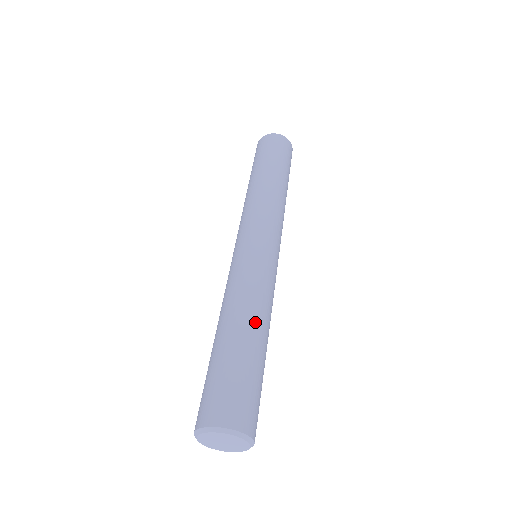
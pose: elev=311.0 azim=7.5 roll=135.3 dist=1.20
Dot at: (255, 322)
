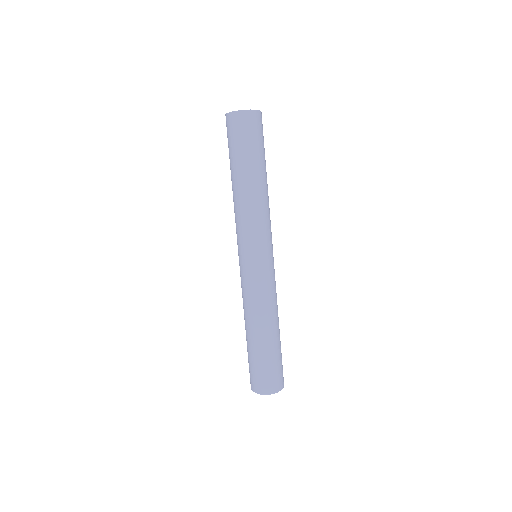
Dot at: (273, 325)
